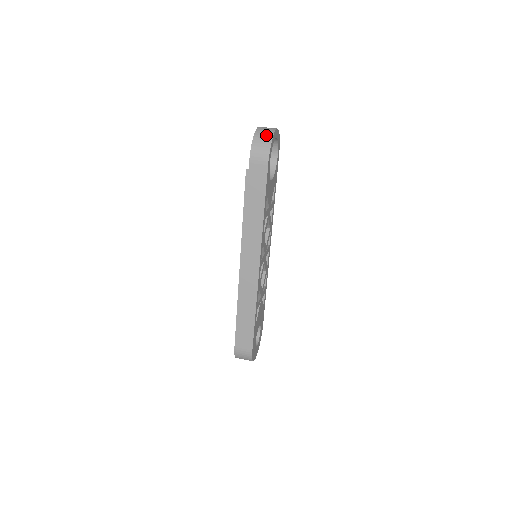
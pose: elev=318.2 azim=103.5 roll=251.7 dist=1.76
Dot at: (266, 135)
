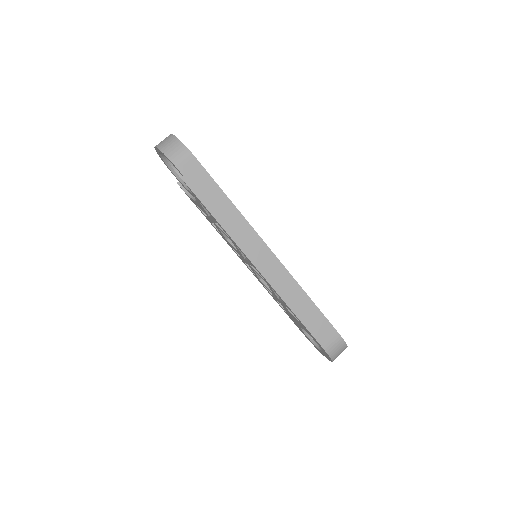
Dot at: (168, 140)
